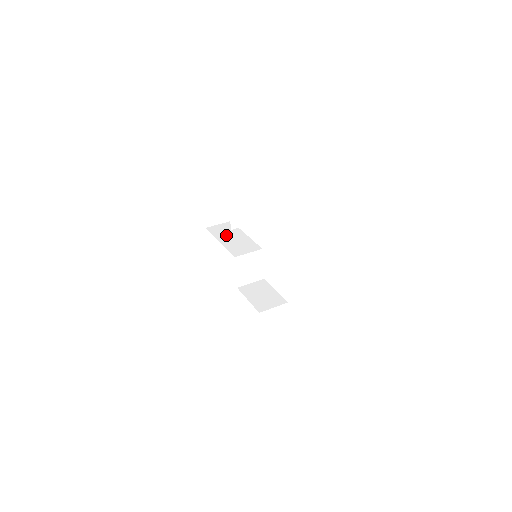
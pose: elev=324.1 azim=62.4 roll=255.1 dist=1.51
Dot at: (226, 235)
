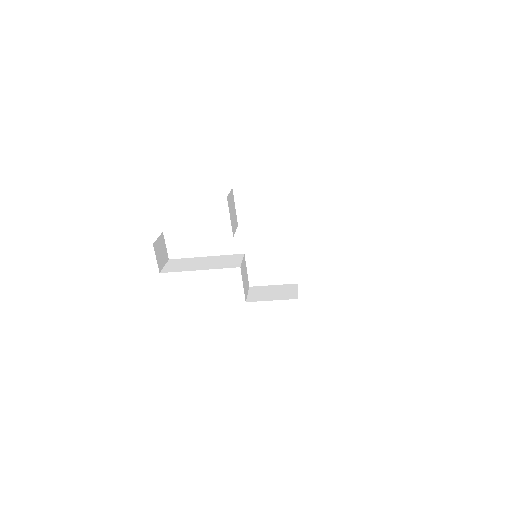
Dot at: (193, 265)
